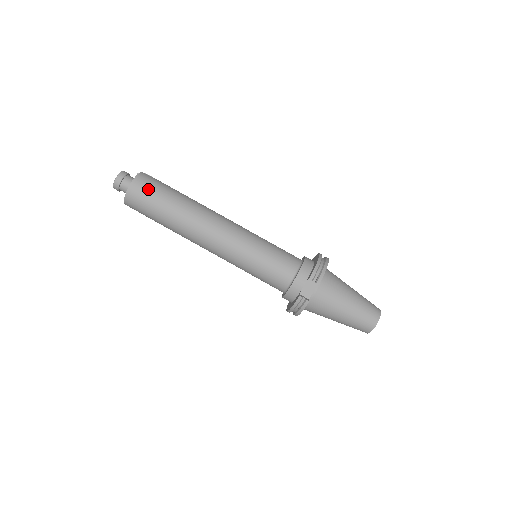
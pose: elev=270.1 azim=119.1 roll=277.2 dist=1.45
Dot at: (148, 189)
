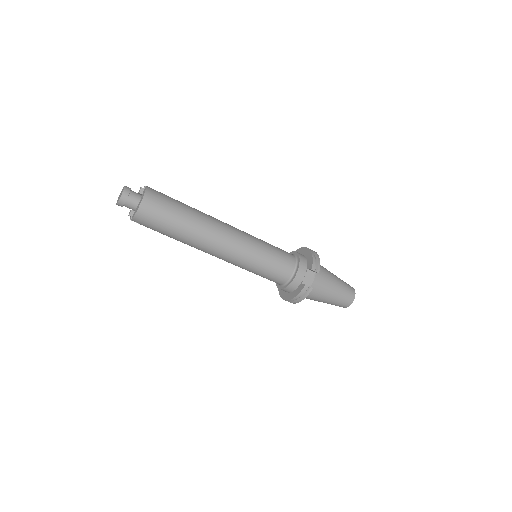
Dot at: (160, 202)
